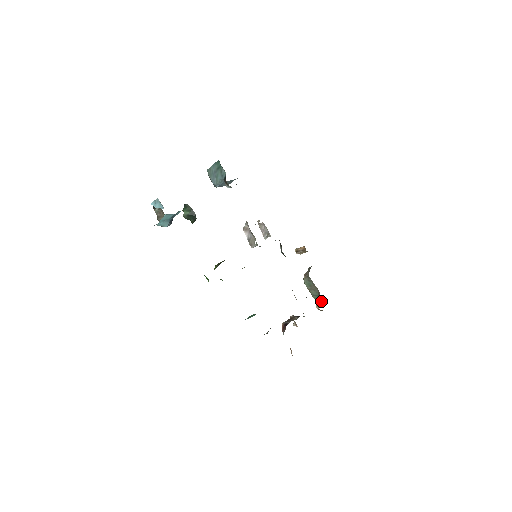
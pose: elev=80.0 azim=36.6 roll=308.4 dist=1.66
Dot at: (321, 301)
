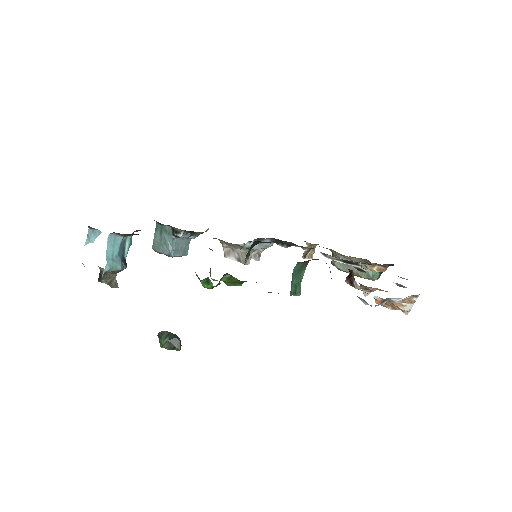
Dot at: (375, 272)
